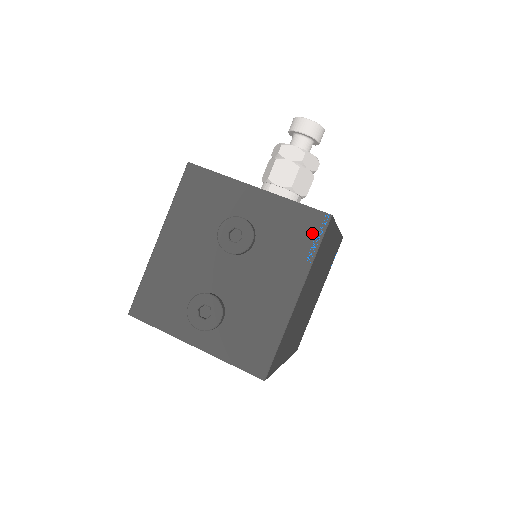
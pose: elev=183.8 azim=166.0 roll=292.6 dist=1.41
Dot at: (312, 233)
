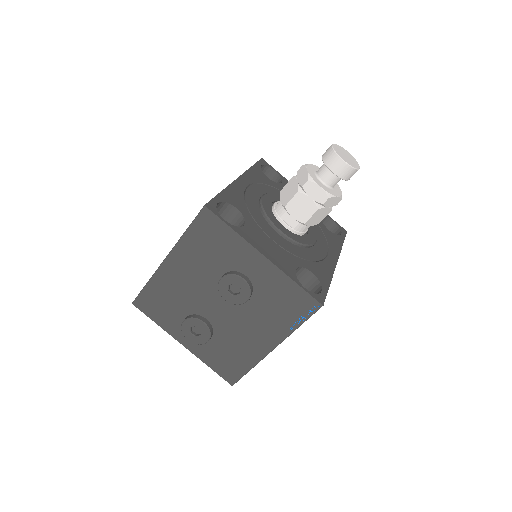
Dot at: (301, 312)
